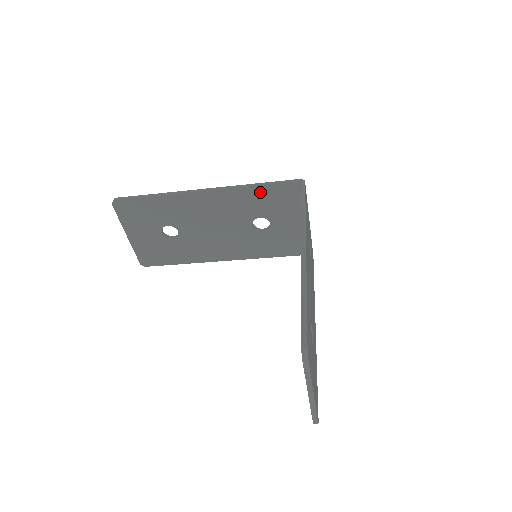
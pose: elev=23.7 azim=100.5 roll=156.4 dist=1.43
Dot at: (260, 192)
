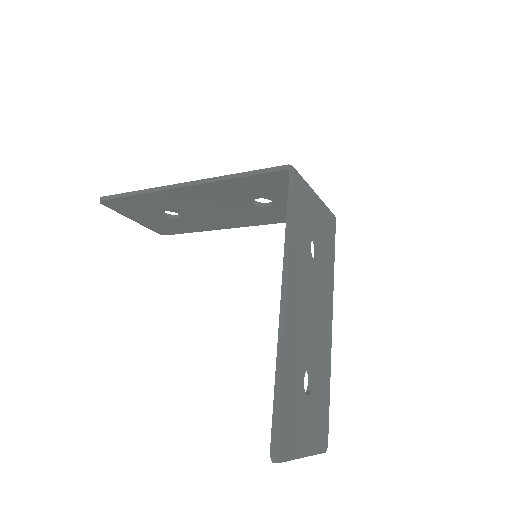
Dot at: (246, 181)
